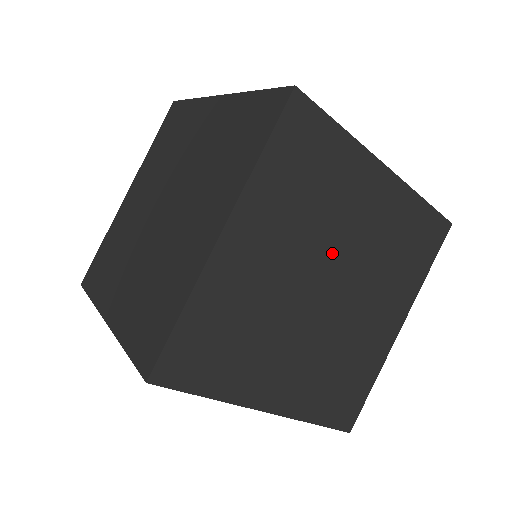
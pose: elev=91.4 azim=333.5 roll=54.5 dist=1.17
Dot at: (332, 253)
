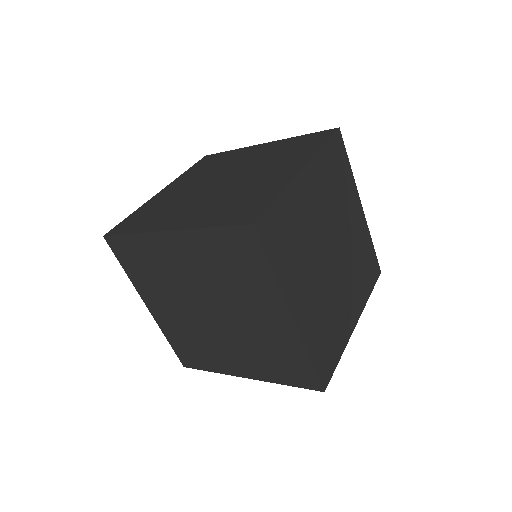
Dot at: (321, 241)
